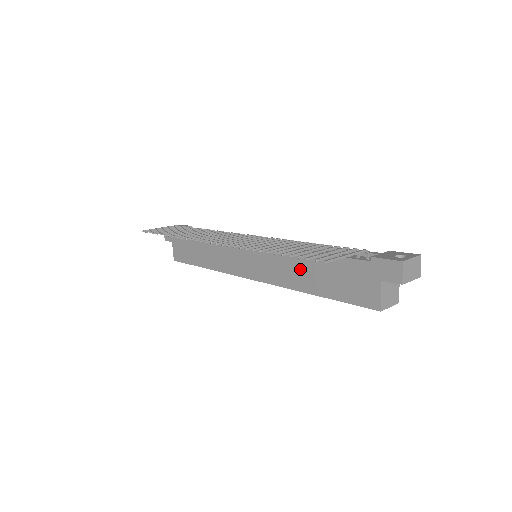
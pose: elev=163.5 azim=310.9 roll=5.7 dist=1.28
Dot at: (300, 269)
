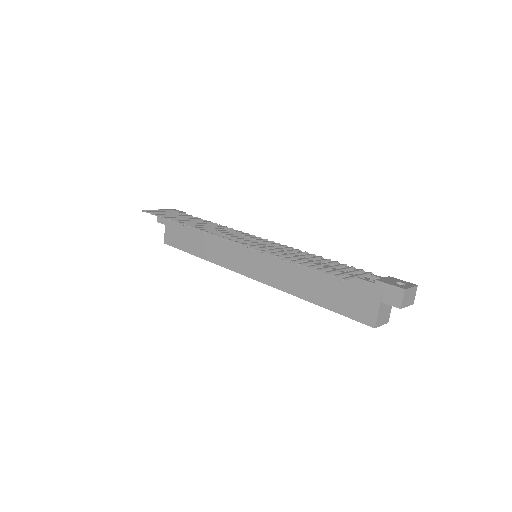
Dot at: (302, 277)
